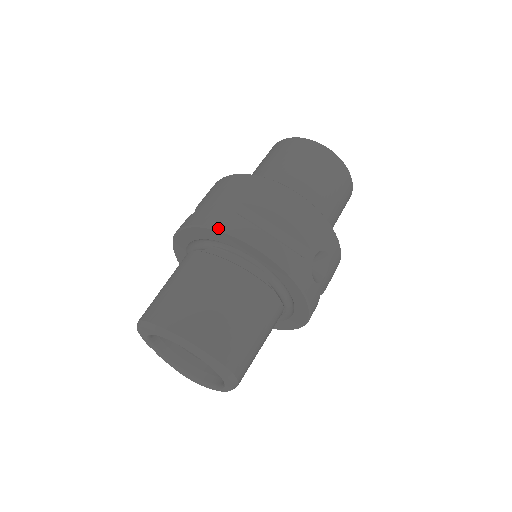
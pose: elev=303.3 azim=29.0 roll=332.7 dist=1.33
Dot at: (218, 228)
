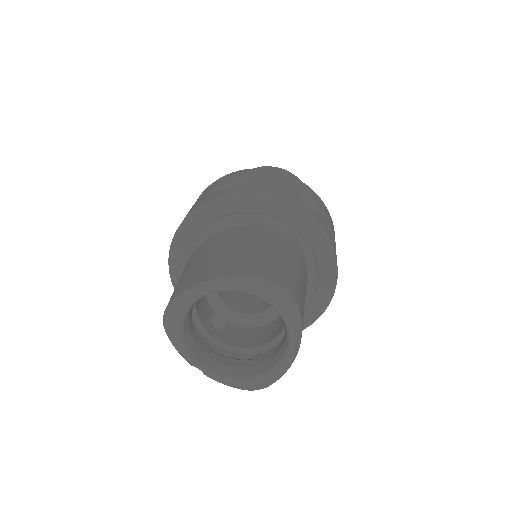
Dot at: (199, 206)
